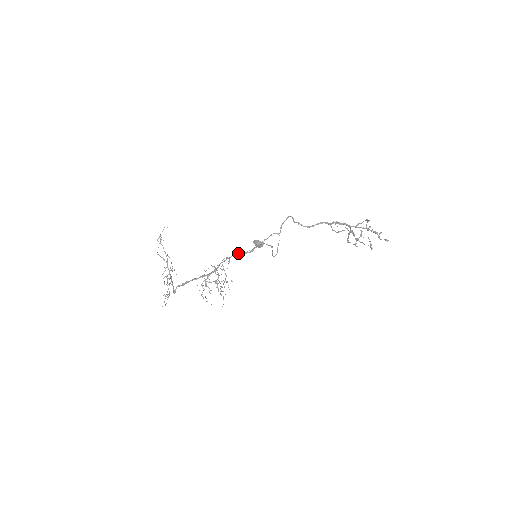
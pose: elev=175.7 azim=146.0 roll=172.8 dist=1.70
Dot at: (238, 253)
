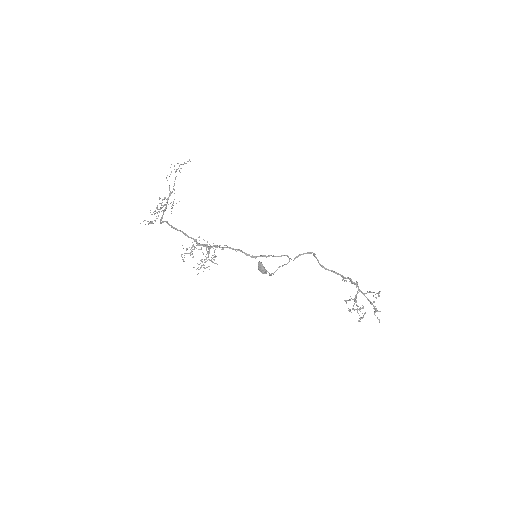
Dot at: (240, 250)
